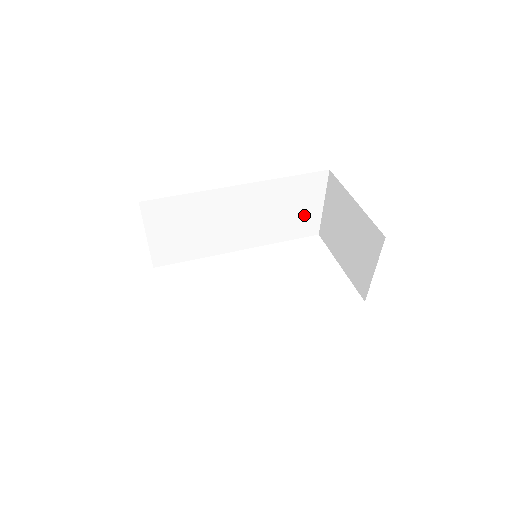
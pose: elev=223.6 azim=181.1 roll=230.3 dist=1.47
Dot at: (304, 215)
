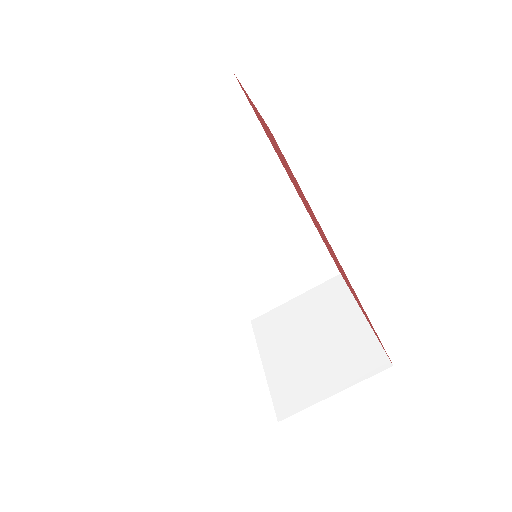
Dot at: (273, 287)
